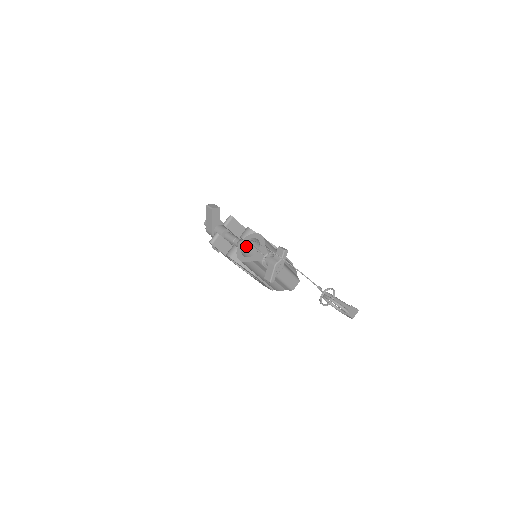
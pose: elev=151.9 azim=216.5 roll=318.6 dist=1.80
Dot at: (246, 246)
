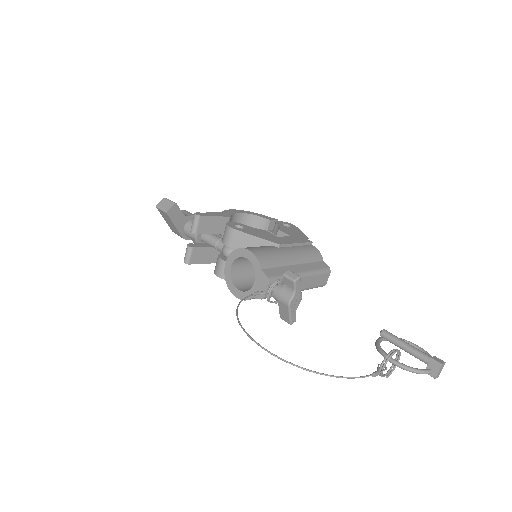
Dot at: (235, 267)
